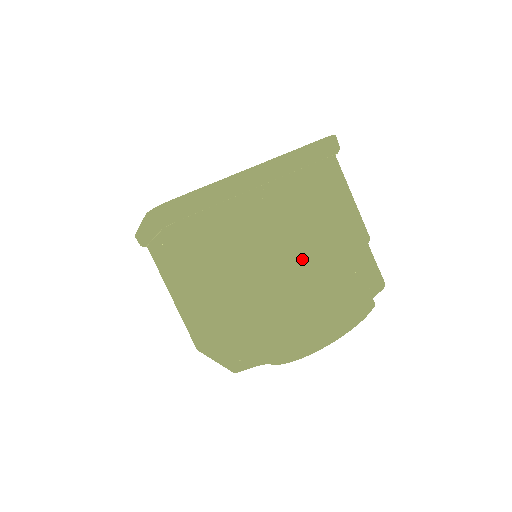
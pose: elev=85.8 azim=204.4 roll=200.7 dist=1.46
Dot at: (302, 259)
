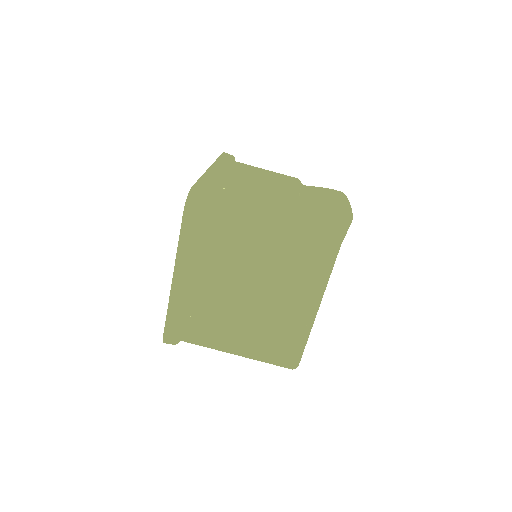
Dot at: (285, 192)
